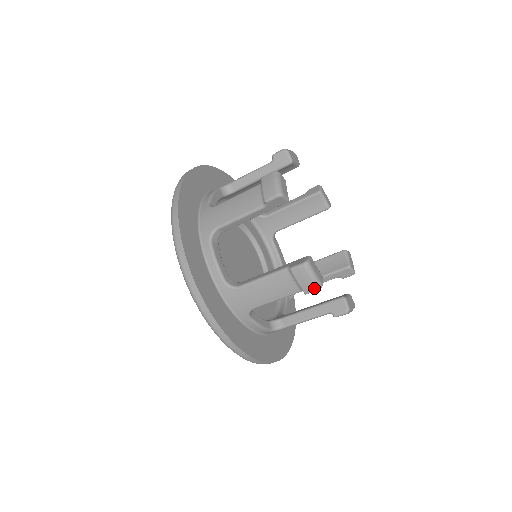
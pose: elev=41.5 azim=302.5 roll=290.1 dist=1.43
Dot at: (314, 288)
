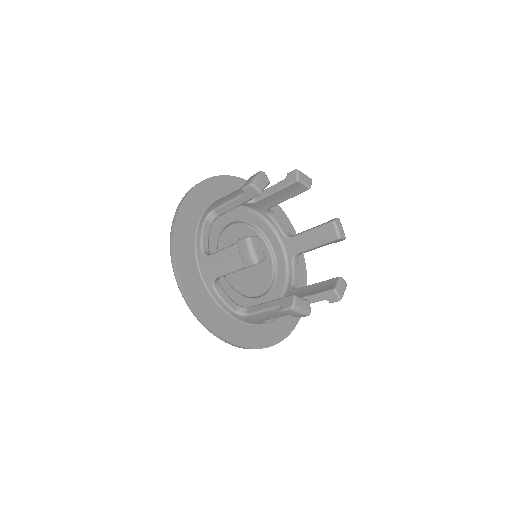
Dot at: (304, 316)
